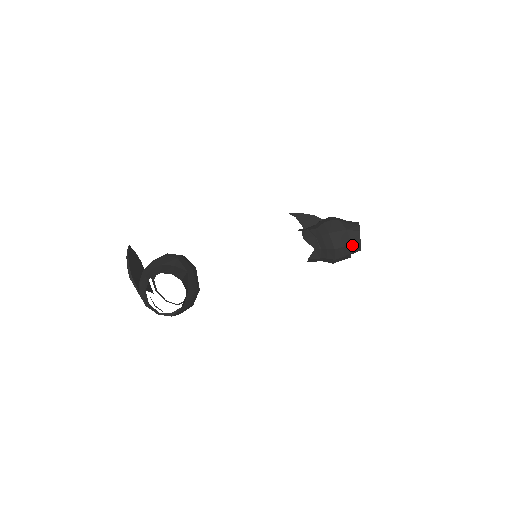
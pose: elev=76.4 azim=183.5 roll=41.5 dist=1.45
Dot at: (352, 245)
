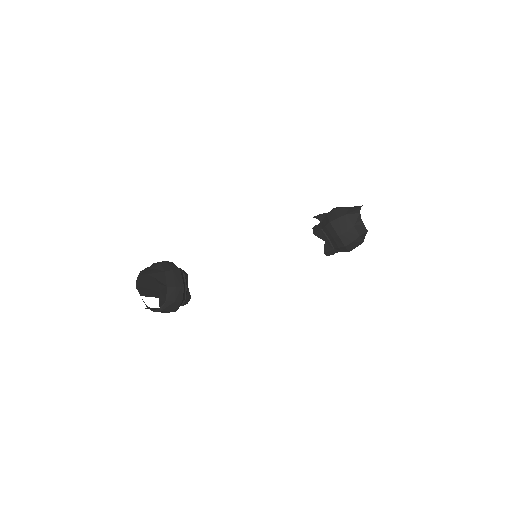
Dot at: (356, 228)
